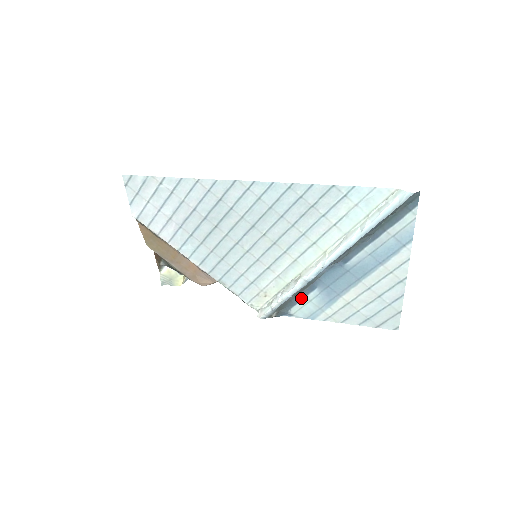
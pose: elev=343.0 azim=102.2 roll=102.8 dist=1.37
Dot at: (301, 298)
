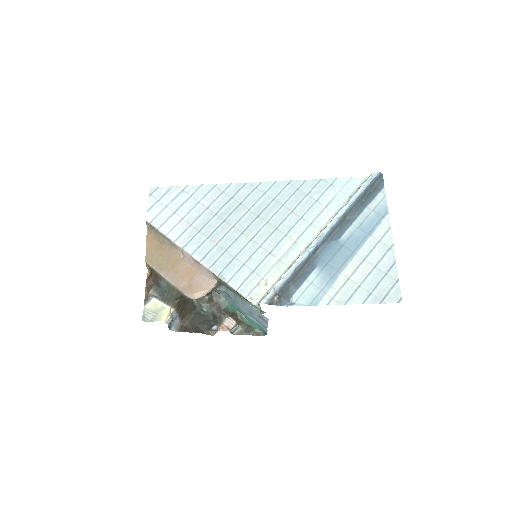
Dot at: (302, 281)
